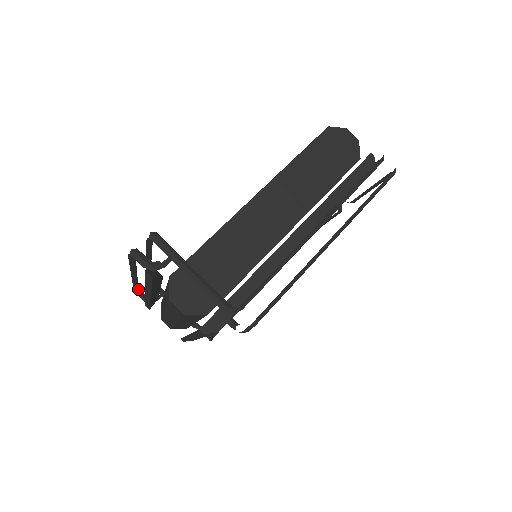
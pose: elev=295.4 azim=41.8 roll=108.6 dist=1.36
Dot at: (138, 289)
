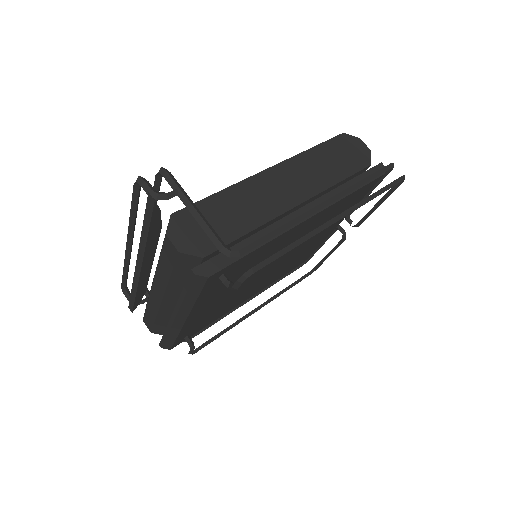
Dot at: (126, 287)
